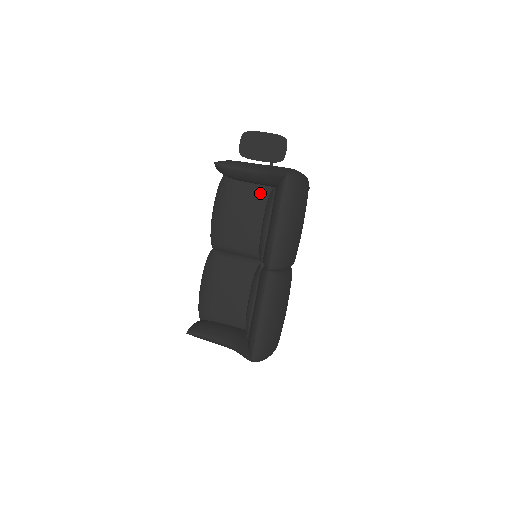
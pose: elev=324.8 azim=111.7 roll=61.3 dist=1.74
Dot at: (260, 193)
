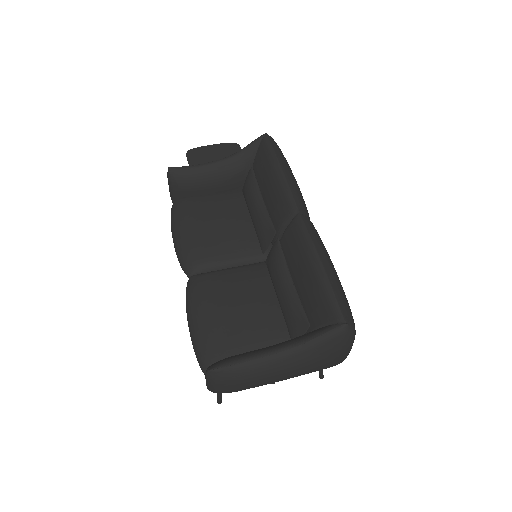
Dot at: (229, 197)
